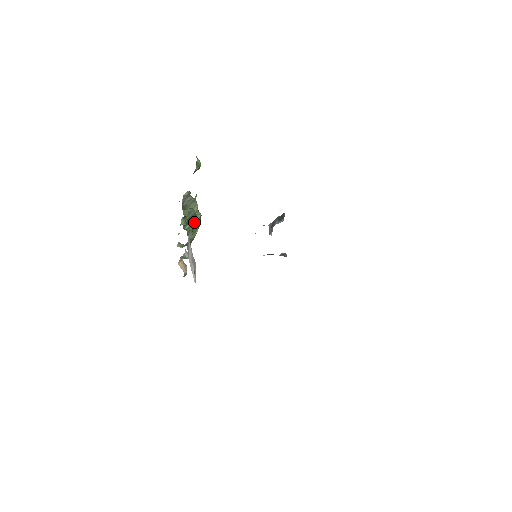
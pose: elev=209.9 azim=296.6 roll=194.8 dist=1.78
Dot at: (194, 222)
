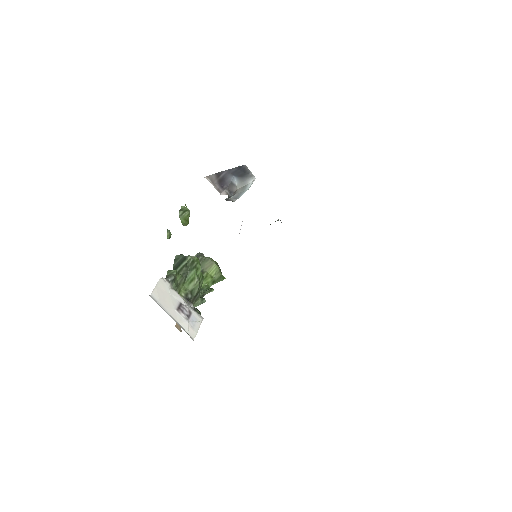
Dot at: (183, 266)
